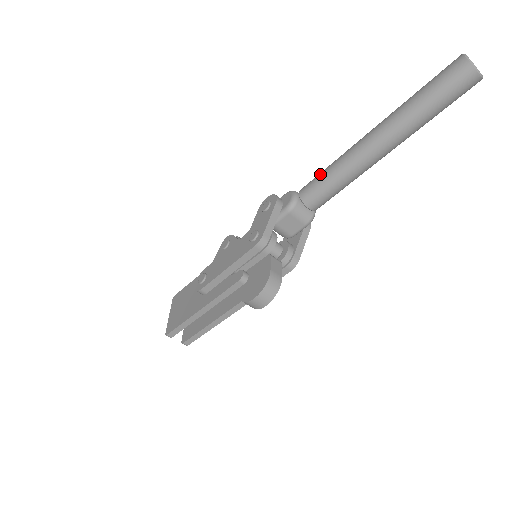
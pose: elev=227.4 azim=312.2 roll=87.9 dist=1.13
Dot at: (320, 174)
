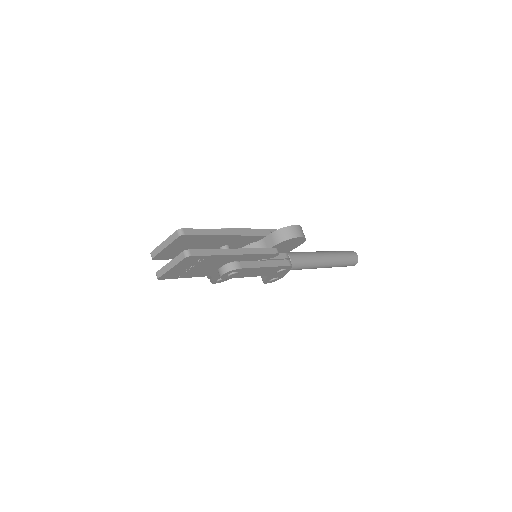
Dot at: occluded
